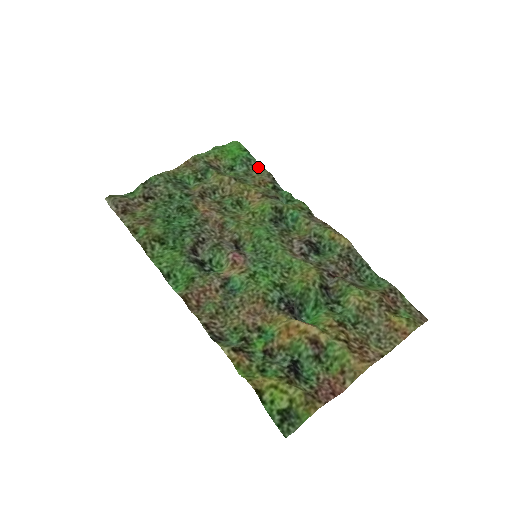
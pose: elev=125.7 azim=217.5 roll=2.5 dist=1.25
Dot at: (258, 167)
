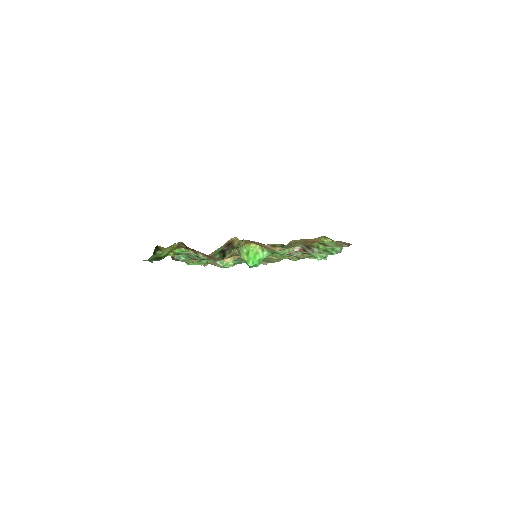
Dot at: occluded
